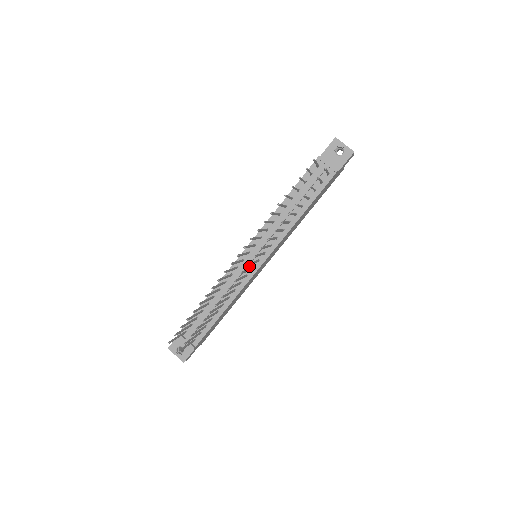
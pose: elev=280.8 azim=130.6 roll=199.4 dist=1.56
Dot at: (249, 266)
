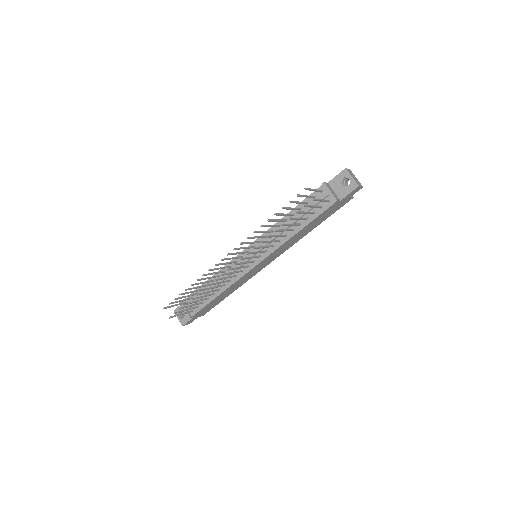
Dot at: occluded
